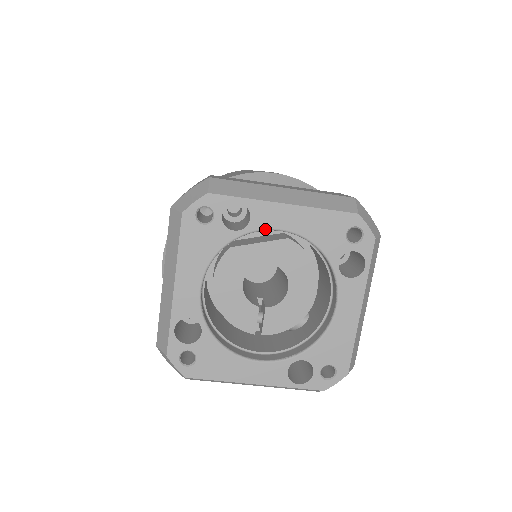
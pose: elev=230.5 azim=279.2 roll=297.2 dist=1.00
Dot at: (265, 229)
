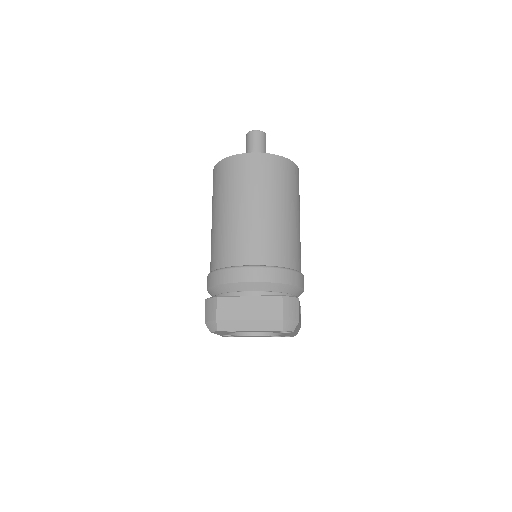
Dot at: occluded
